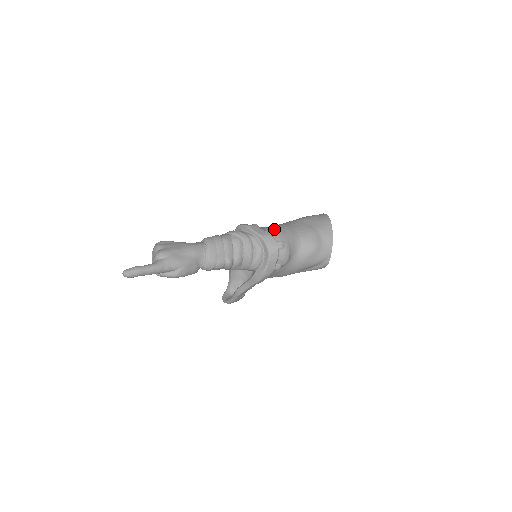
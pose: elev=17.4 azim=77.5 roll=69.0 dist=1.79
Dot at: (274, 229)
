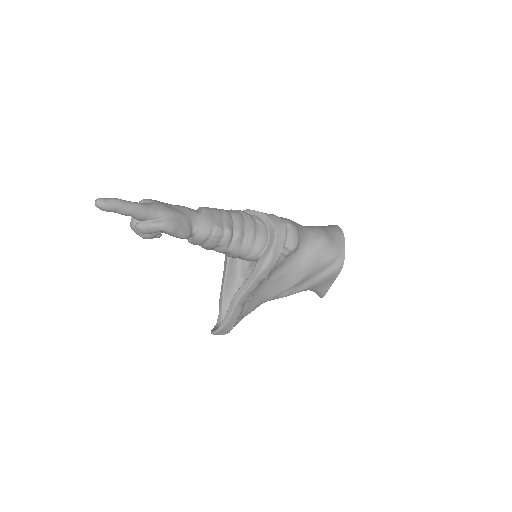
Dot at: occluded
